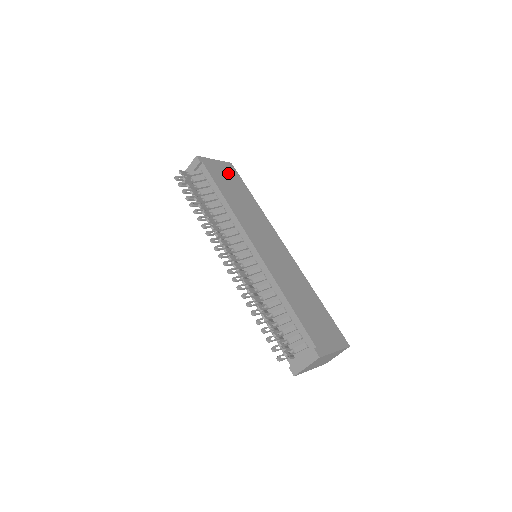
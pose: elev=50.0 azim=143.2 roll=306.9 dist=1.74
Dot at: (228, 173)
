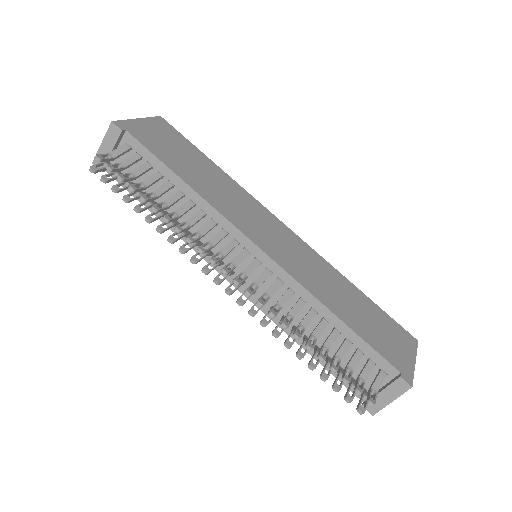
Dot at: (166, 135)
